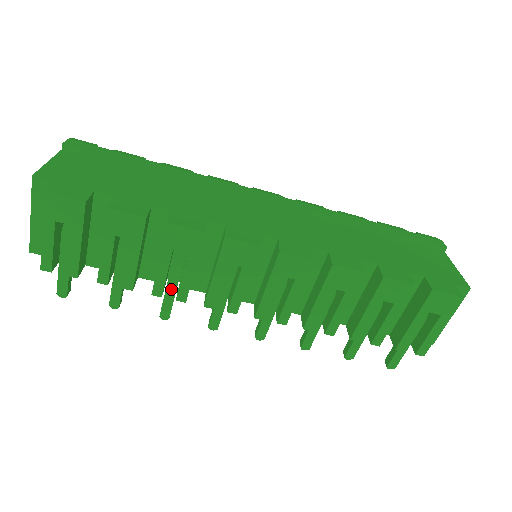
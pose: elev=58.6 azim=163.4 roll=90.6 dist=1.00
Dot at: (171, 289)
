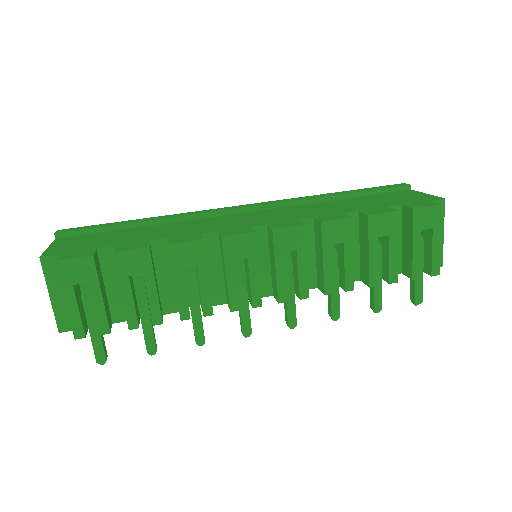
Dot at: (196, 311)
